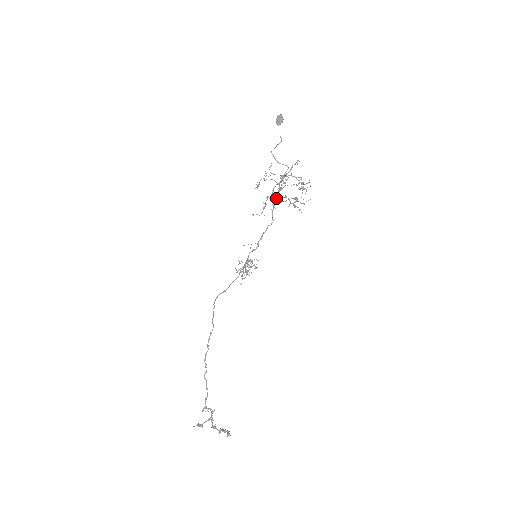
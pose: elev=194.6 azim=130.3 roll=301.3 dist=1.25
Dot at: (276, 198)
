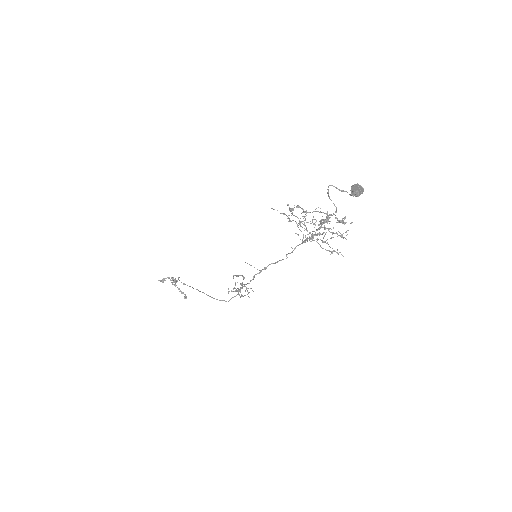
Dot at: occluded
